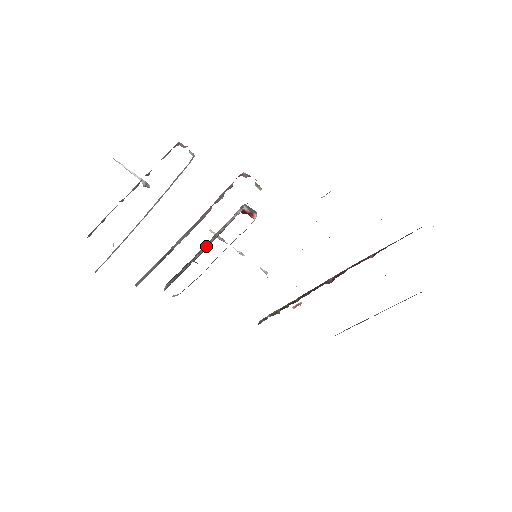
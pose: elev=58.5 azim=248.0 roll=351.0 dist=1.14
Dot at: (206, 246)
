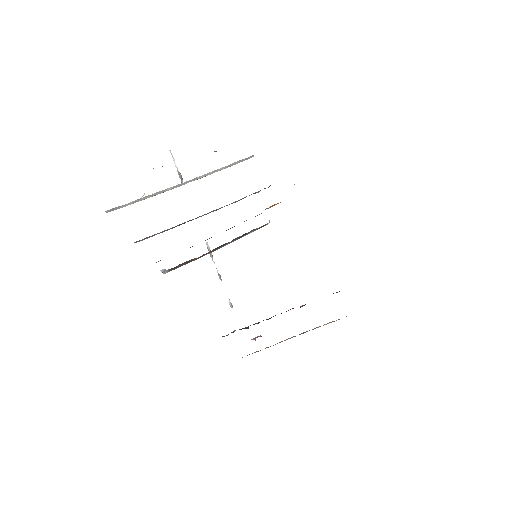
Dot at: occluded
